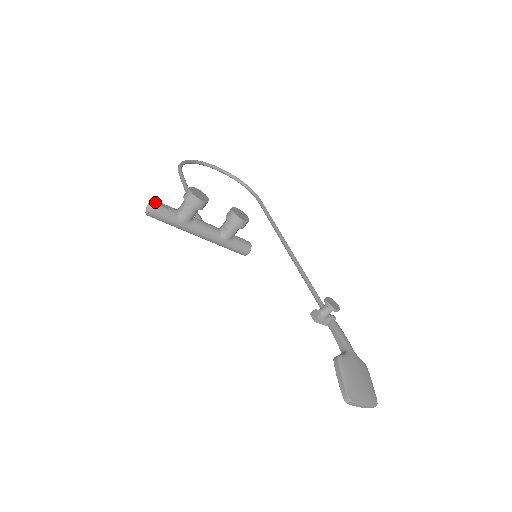
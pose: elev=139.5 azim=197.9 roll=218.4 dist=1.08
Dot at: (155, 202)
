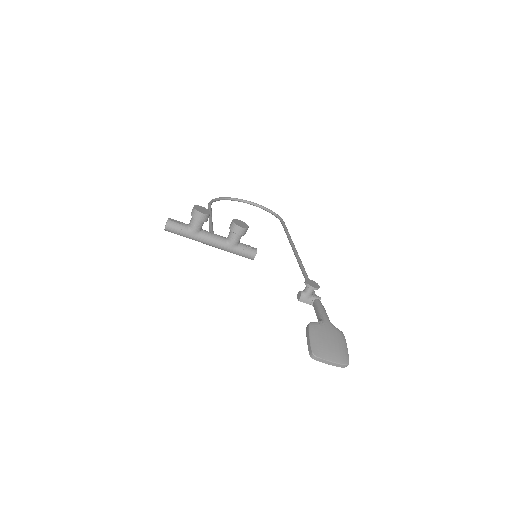
Dot at: (169, 219)
